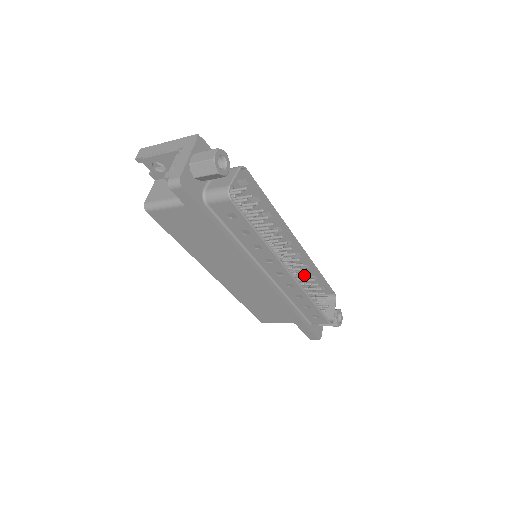
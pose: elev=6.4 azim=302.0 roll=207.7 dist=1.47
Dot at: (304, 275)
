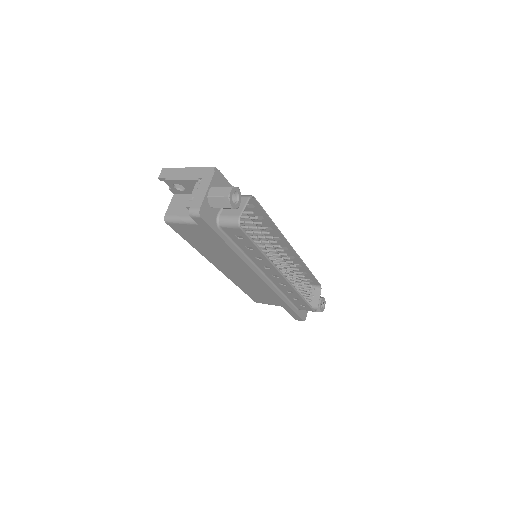
Dot at: (296, 273)
